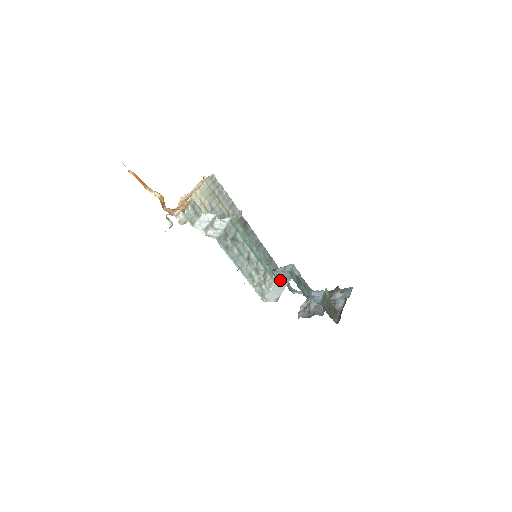
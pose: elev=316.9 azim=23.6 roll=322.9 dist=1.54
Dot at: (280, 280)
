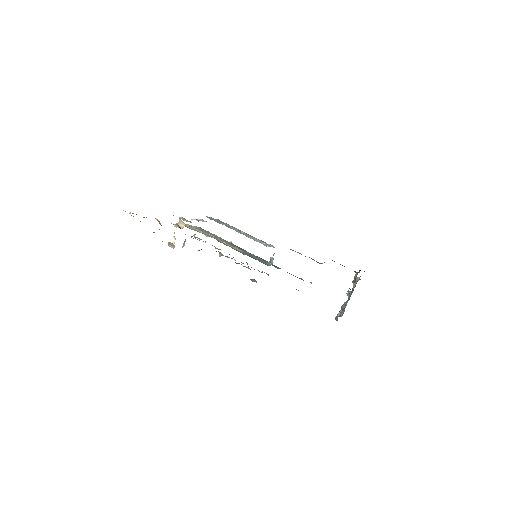
Dot at: occluded
